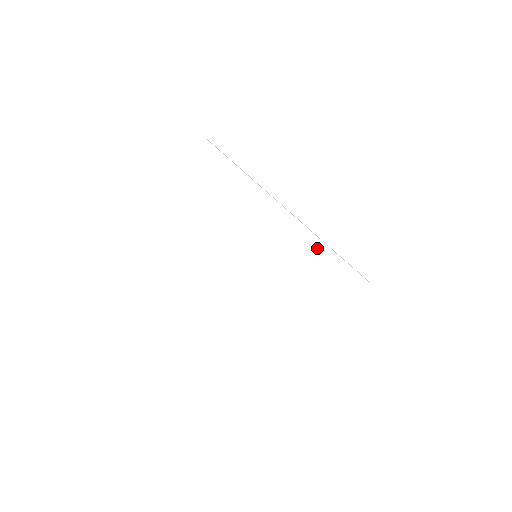
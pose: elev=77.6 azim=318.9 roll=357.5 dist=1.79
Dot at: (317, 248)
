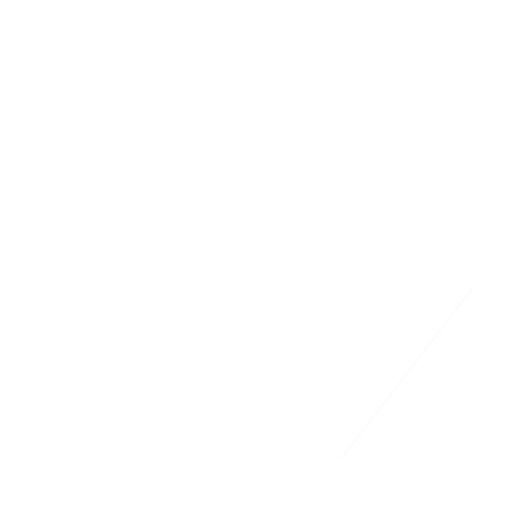
Dot at: (345, 223)
